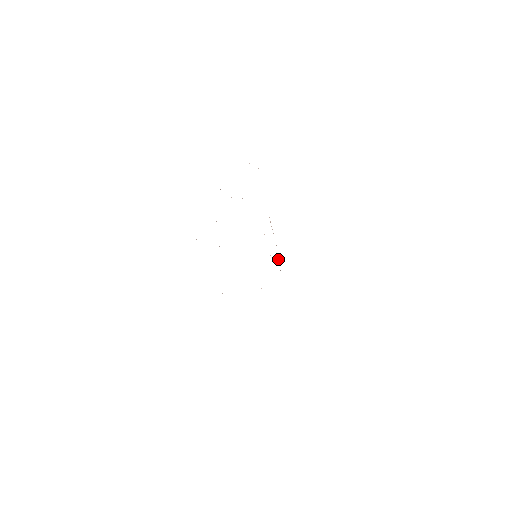
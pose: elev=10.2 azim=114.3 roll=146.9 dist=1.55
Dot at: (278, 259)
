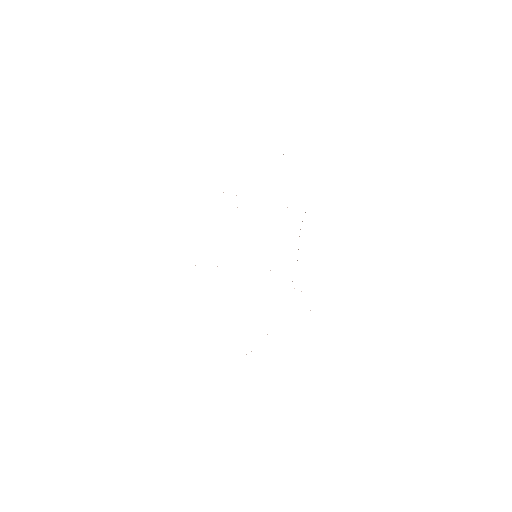
Dot at: occluded
